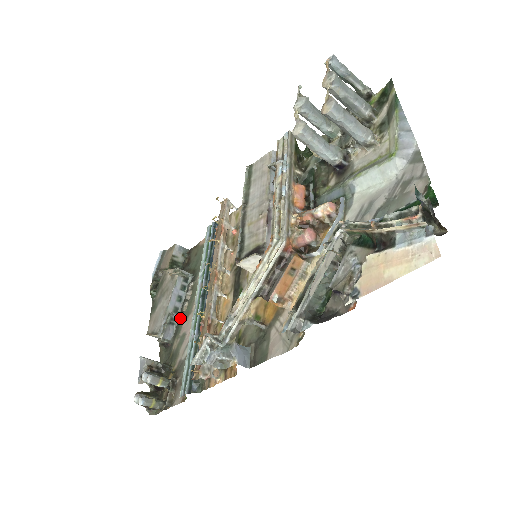
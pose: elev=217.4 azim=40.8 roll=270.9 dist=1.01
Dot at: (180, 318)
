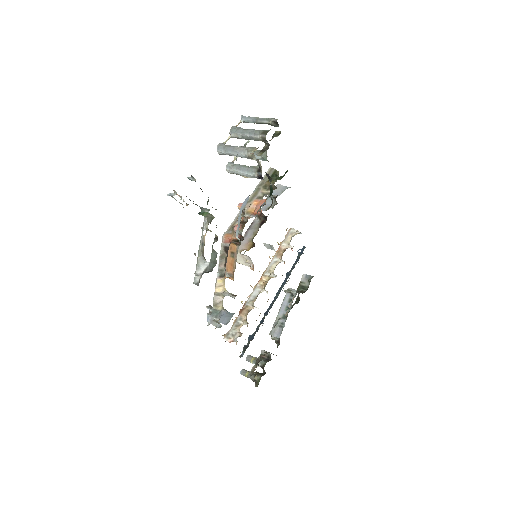
Dot at: occluded
